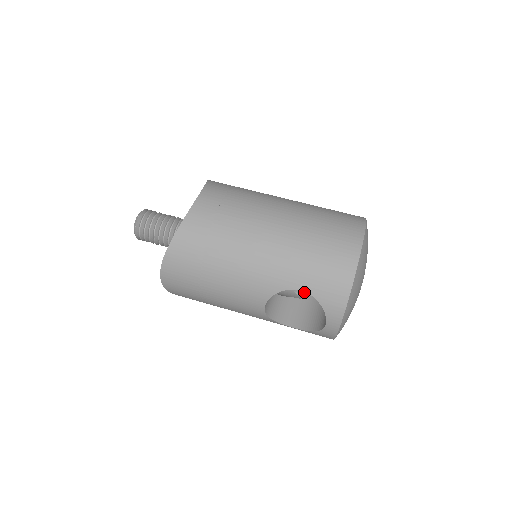
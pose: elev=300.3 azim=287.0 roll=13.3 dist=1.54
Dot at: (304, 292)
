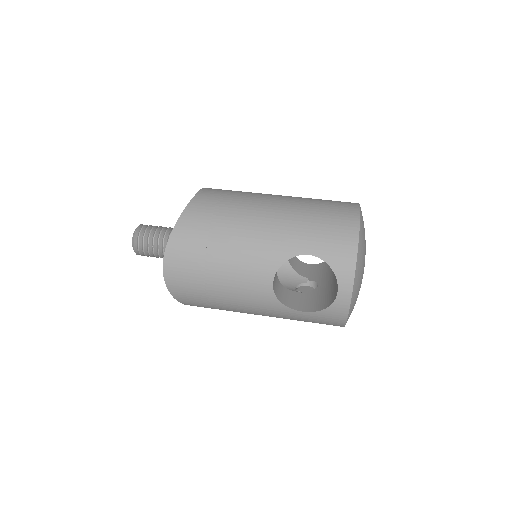
Dot at: occluded
